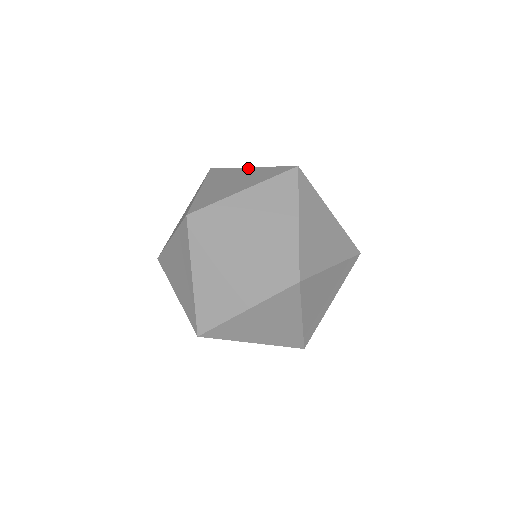
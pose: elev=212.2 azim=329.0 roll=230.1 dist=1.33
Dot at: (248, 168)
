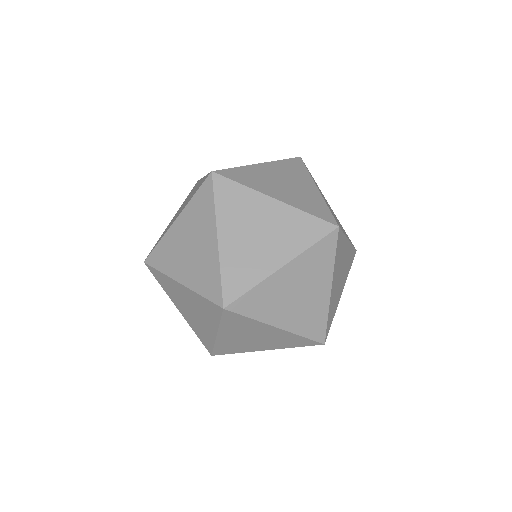
Dot at: (201, 179)
